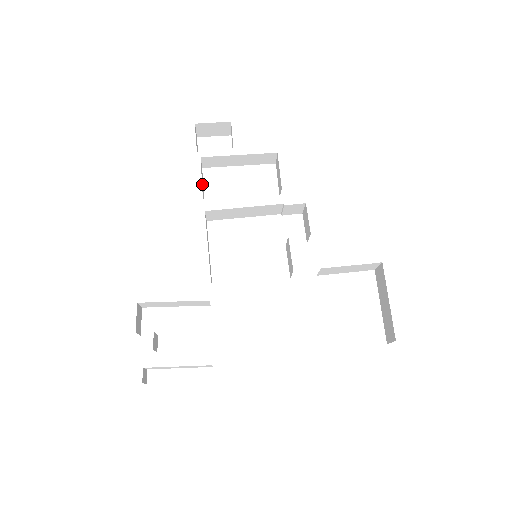
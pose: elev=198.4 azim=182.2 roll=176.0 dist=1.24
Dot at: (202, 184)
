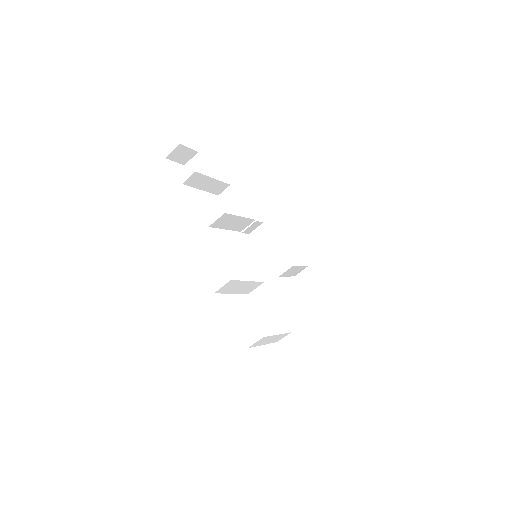
Dot at: occluded
